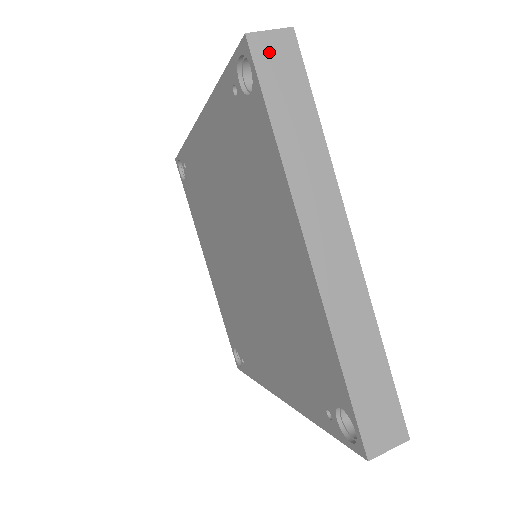
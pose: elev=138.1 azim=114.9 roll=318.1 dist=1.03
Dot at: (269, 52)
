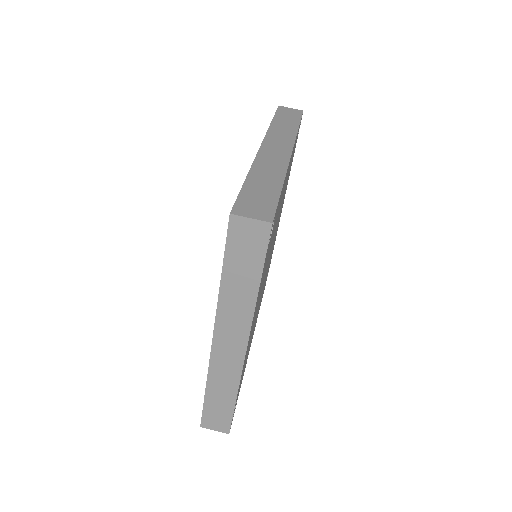
Dot at: (243, 232)
